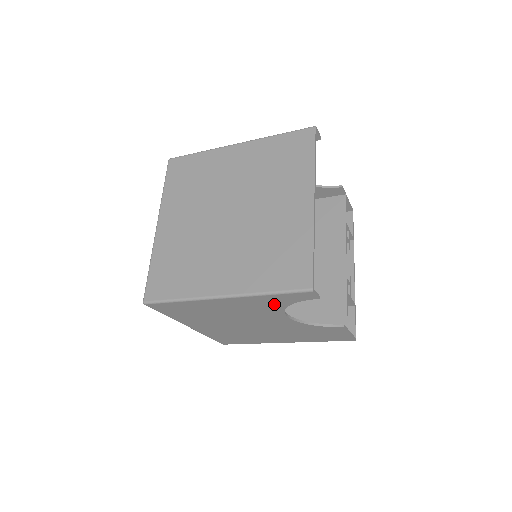
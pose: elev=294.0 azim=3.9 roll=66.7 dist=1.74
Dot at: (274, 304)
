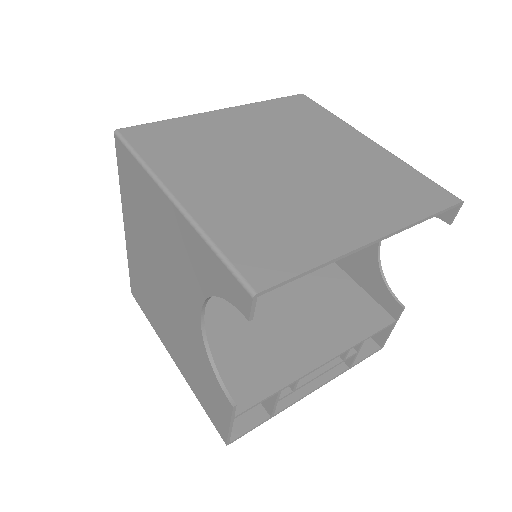
Dot at: (205, 274)
